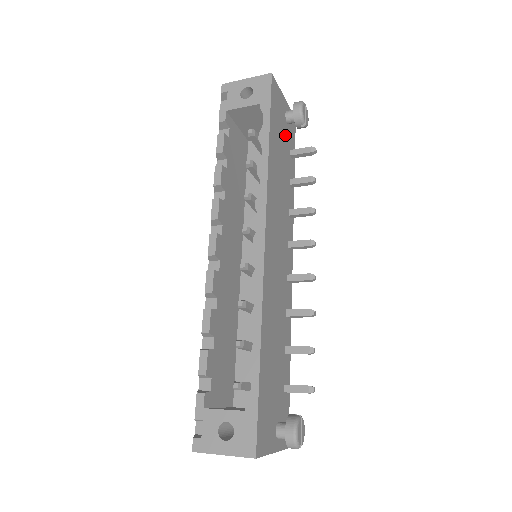
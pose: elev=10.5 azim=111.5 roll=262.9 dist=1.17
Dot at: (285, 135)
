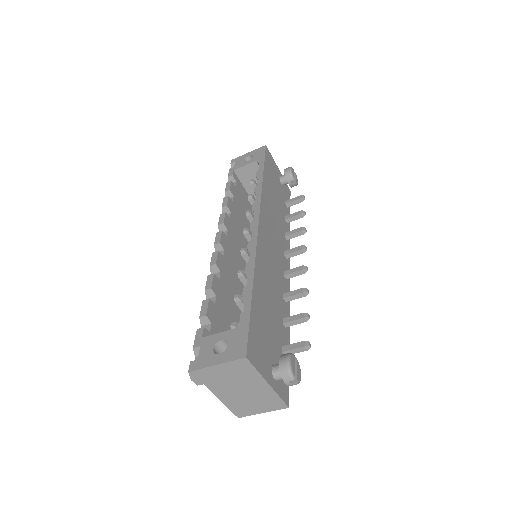
Dot at: (279, 188)
